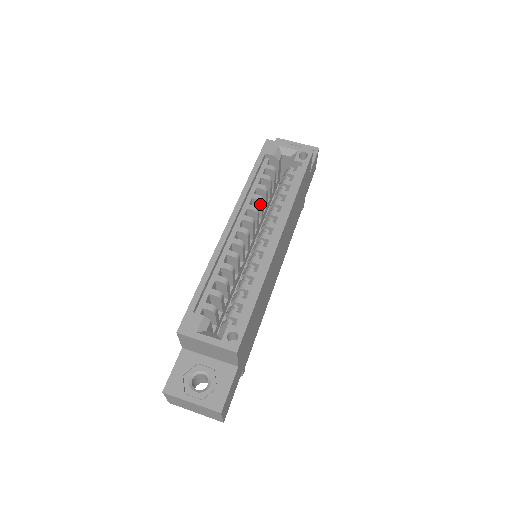
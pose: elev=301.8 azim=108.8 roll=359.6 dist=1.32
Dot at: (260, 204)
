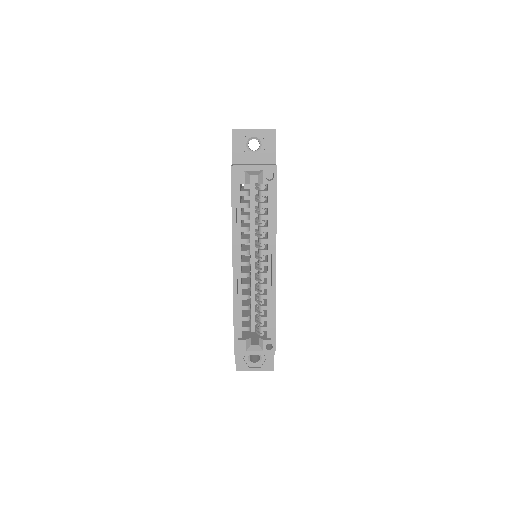
Dot at: (248, 231)
